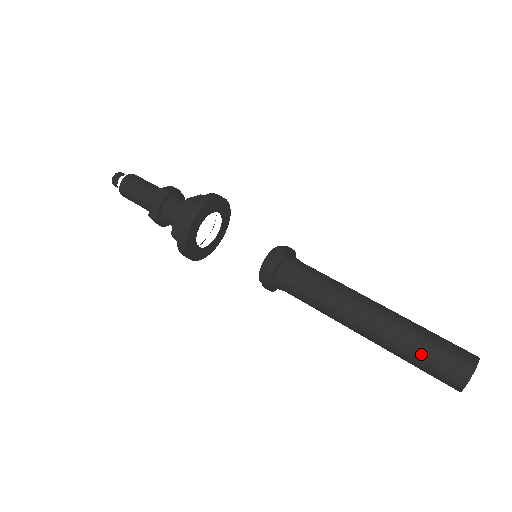
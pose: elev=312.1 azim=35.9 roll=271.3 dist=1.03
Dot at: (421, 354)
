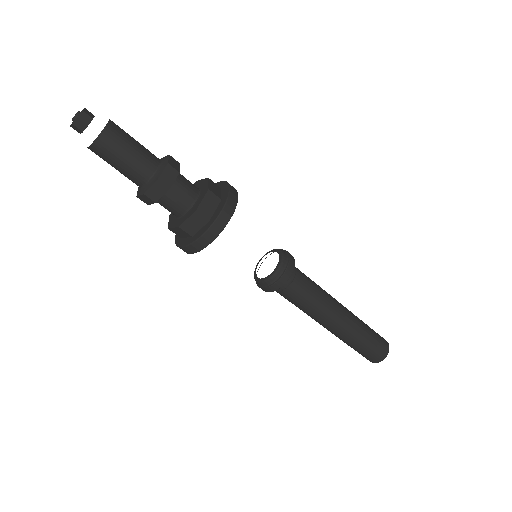
Dot at: (357, 349)
